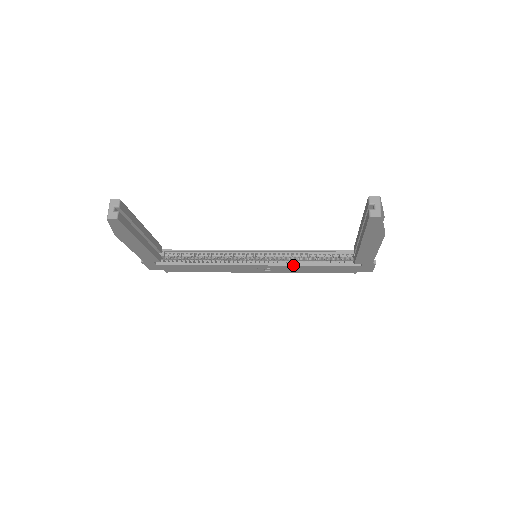
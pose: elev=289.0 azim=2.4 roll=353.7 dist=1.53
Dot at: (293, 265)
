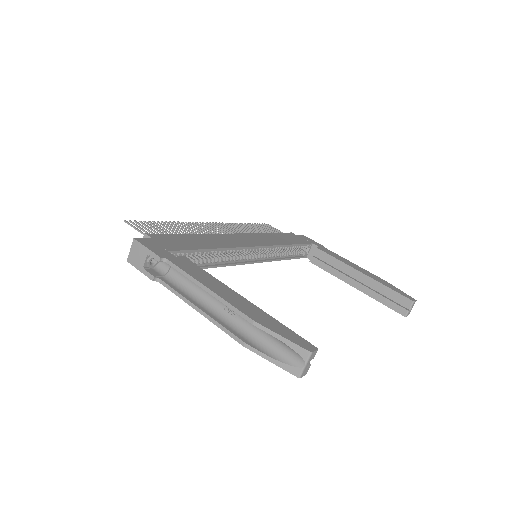
Dot at: occluded
